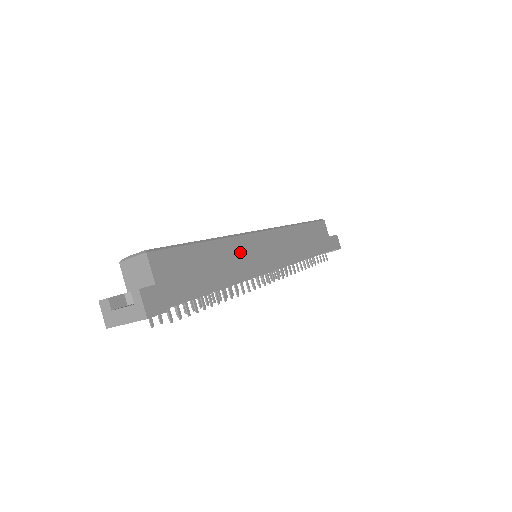
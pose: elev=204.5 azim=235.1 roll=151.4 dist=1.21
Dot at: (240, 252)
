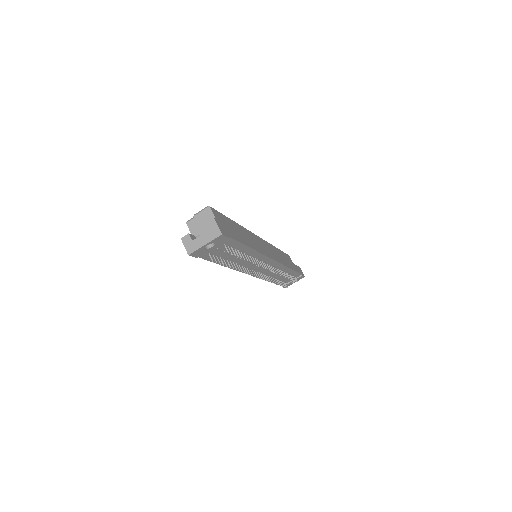
Dot at: occluded
